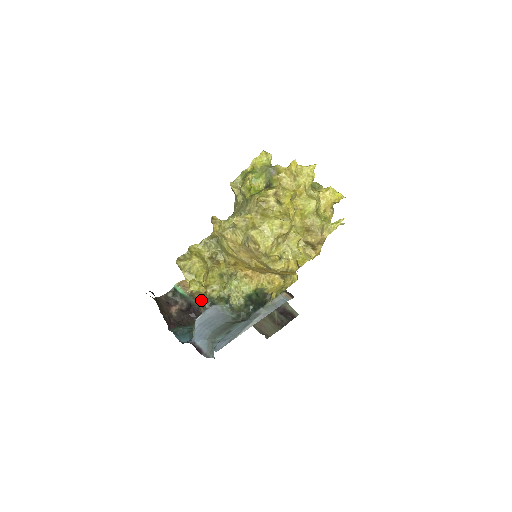
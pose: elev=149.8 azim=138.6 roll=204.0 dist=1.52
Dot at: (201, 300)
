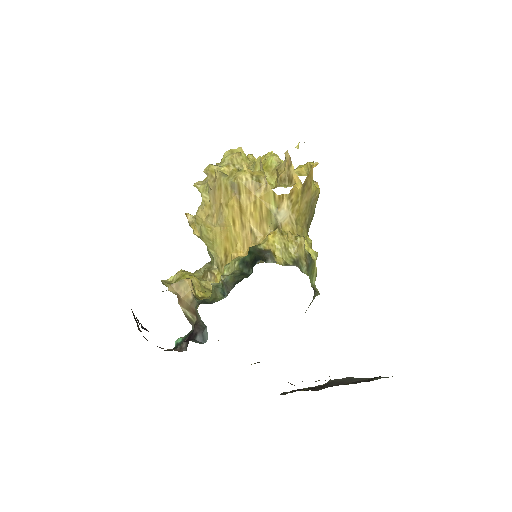
Dot at: (192, 305)
